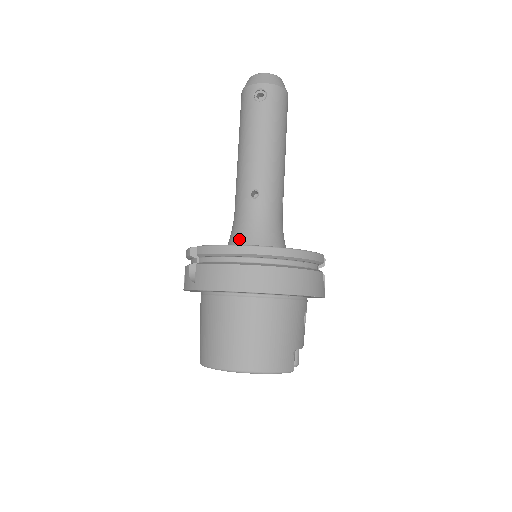
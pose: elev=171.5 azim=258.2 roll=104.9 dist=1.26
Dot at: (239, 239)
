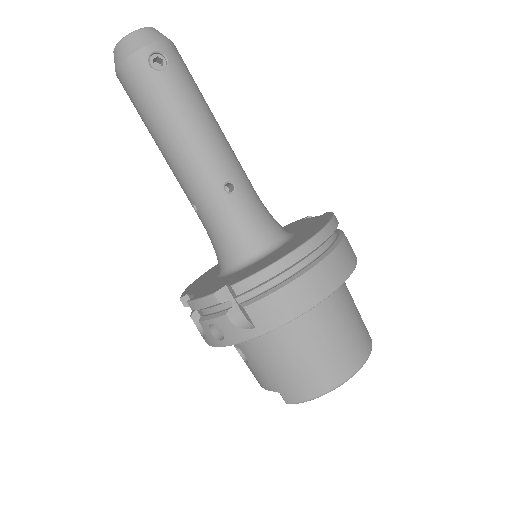
Dot at: (247, 248)
